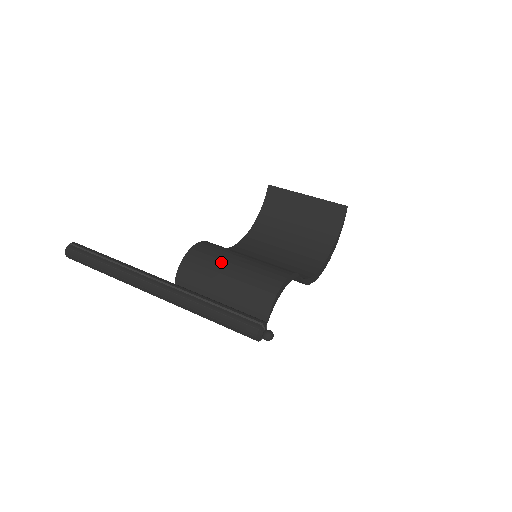
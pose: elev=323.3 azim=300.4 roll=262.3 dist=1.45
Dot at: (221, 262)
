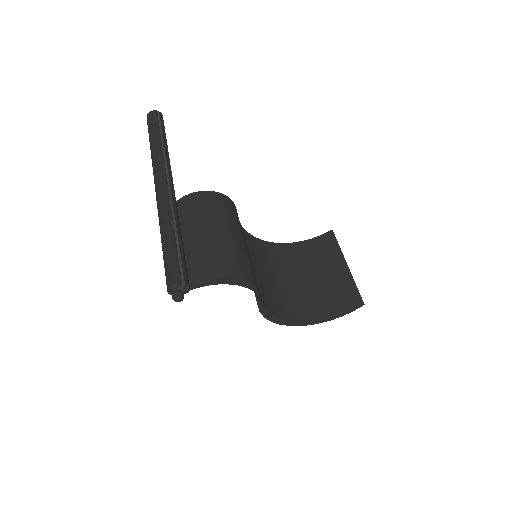
Dot at: (219, 220)
